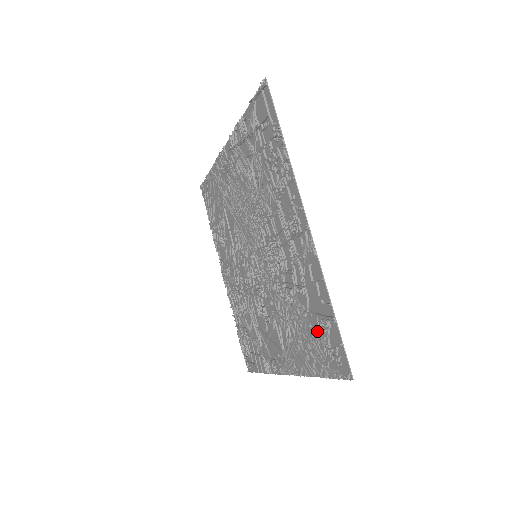
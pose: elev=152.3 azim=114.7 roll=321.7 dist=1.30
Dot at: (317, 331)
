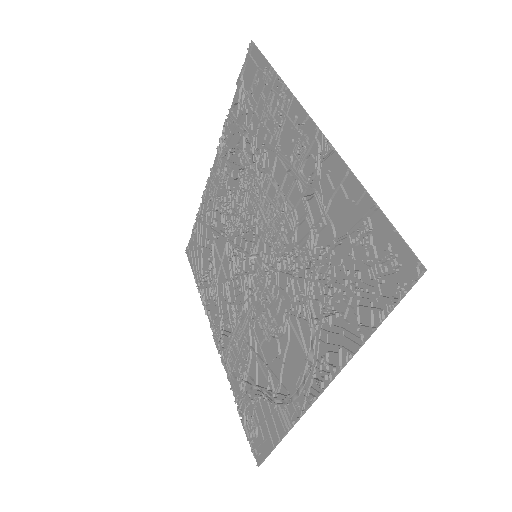
Dot at: (353, 257)
